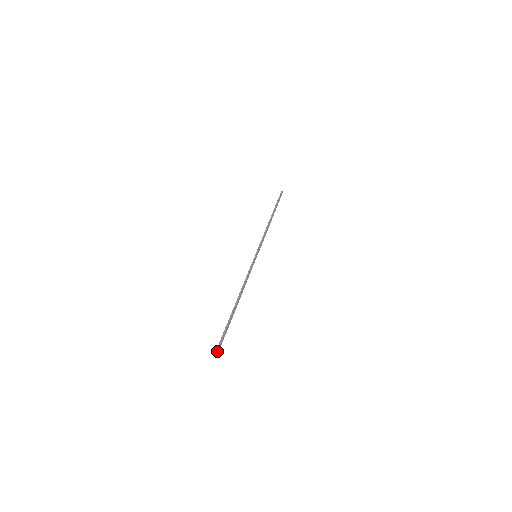
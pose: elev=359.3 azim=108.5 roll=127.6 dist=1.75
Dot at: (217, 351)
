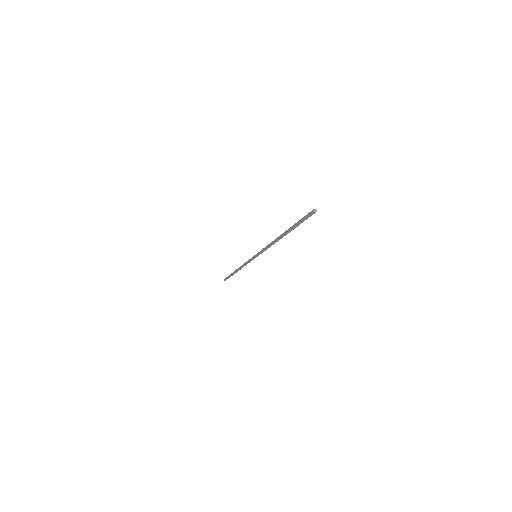
Dot at: (314, 210)
